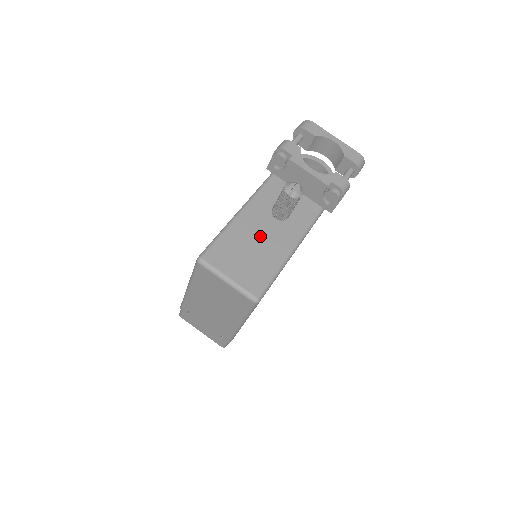
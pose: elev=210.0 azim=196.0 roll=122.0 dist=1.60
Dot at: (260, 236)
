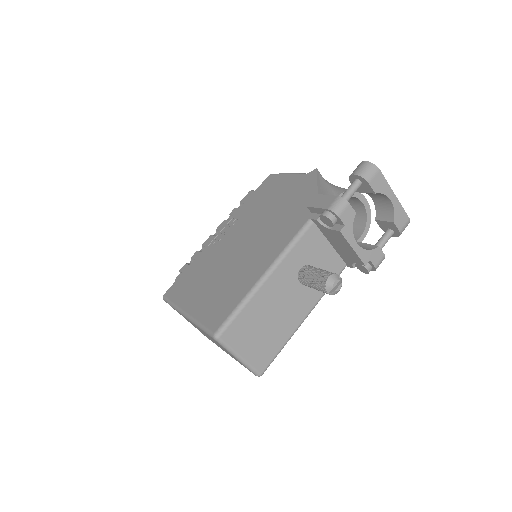
Dot at: (280, 305)
